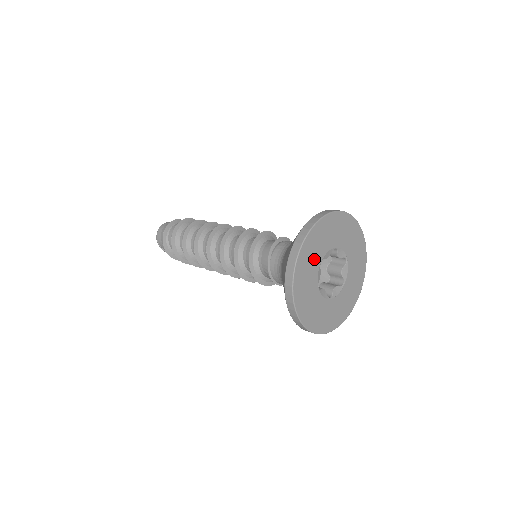
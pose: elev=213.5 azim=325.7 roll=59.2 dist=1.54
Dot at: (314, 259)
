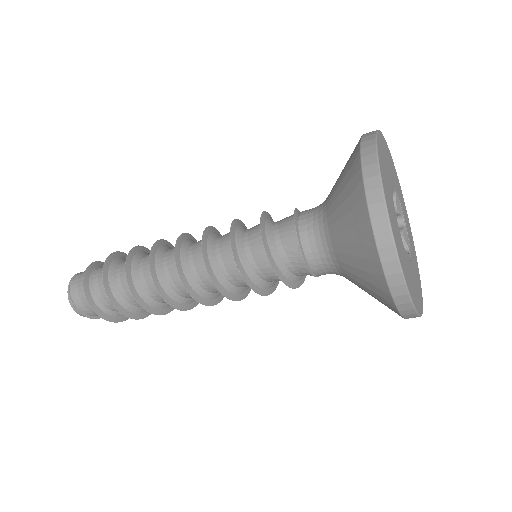
Dot at: (387, 176)
